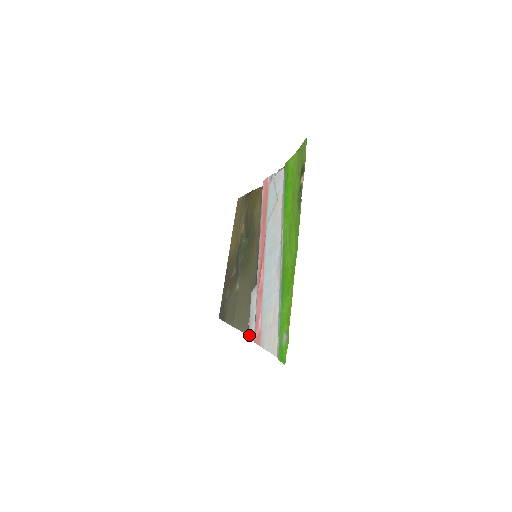
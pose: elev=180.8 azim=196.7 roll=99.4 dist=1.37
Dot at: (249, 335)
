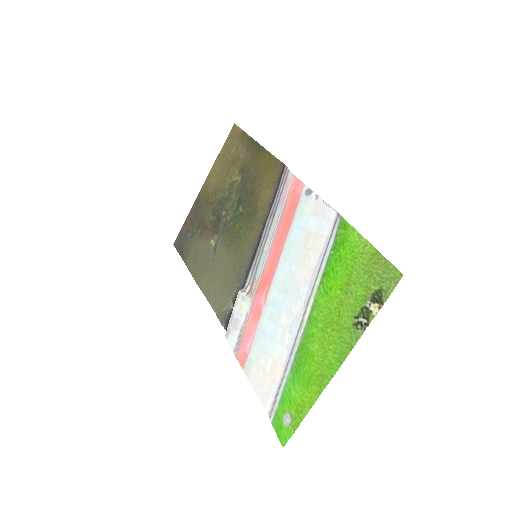
Dot at: (226, 334)
